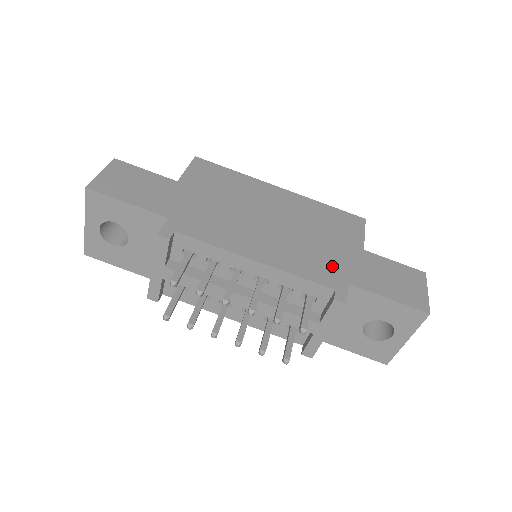
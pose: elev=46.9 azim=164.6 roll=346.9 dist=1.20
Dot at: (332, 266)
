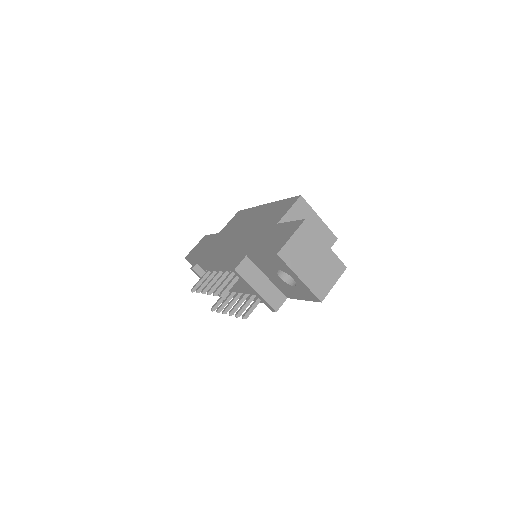
Dot at: (248, 247)
